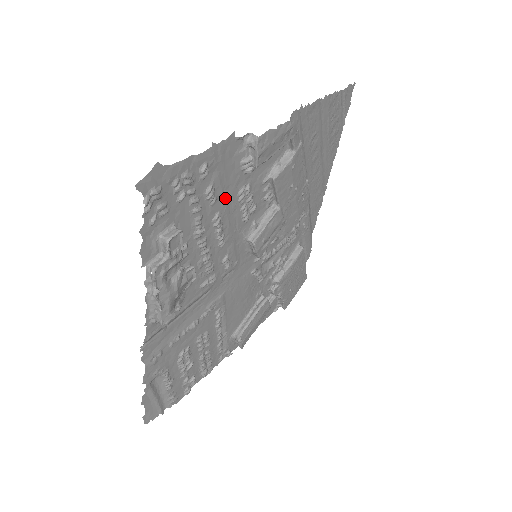
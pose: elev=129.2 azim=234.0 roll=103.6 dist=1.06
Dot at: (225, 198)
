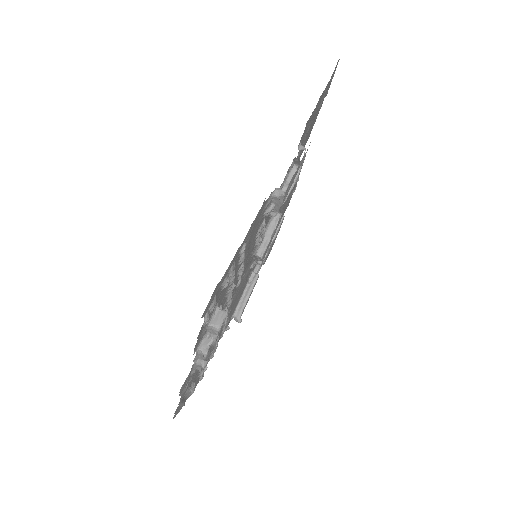
Dot at: (248, 247)
